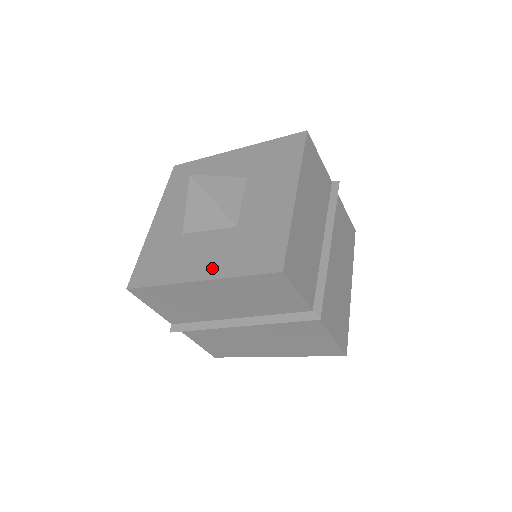
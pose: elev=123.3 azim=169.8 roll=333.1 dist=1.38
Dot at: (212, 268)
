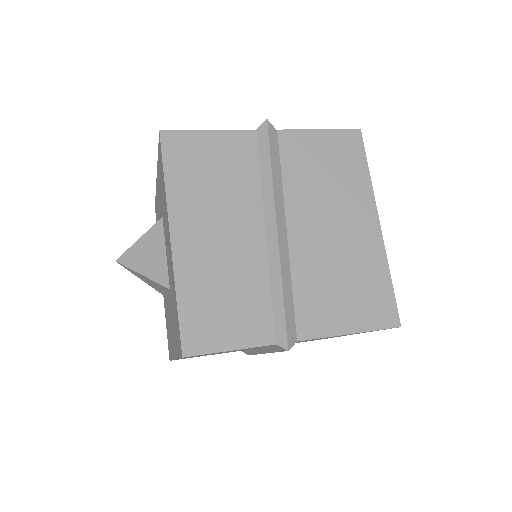
Dot at: (174, 345)
